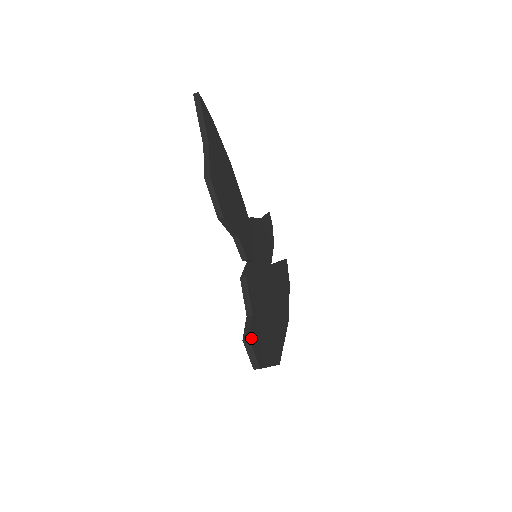
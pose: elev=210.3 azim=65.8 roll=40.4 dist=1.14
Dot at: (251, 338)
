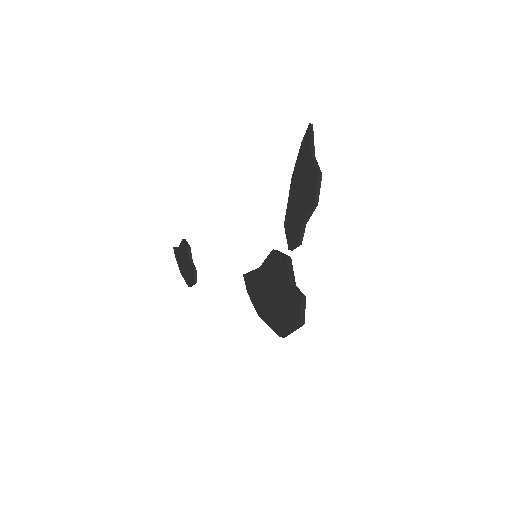
Dot at: (304, 298)
